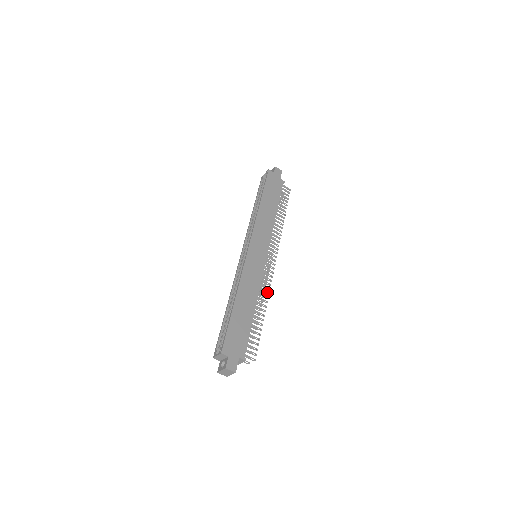
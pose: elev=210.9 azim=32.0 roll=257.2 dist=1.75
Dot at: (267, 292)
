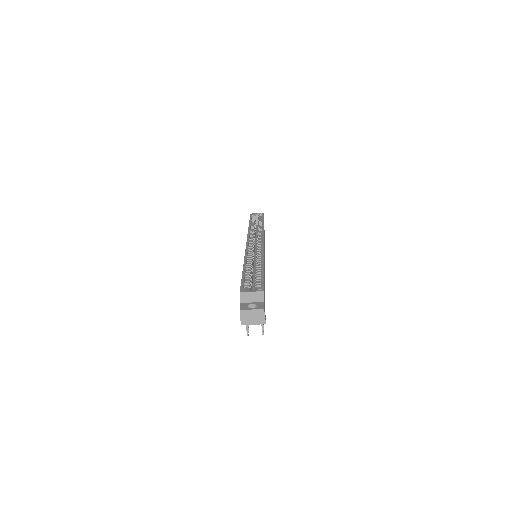
Dot at: occluded
